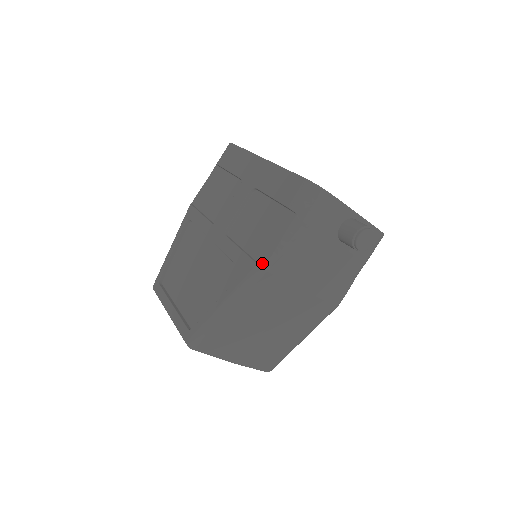
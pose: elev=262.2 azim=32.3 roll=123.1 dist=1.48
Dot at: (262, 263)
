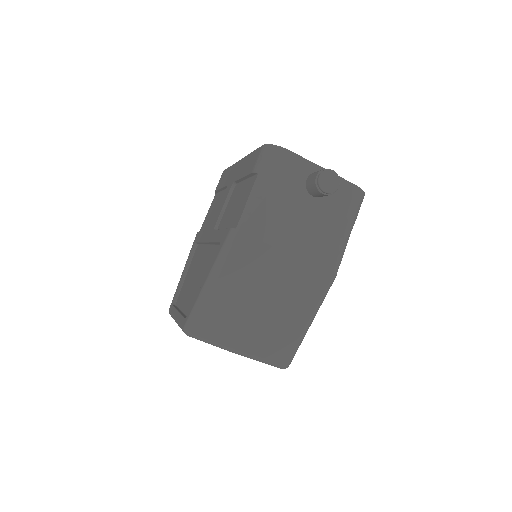
Dot at: (235, 226)
